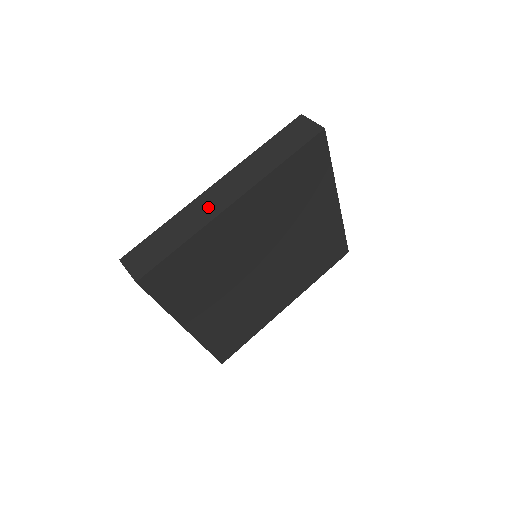
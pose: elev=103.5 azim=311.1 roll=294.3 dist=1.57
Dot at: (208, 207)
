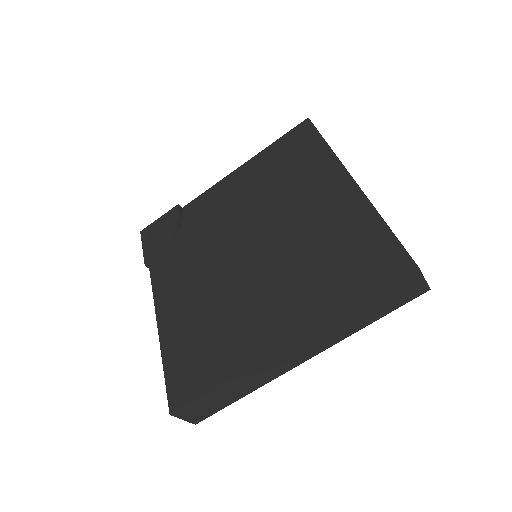
Dot at: (275, 368)
